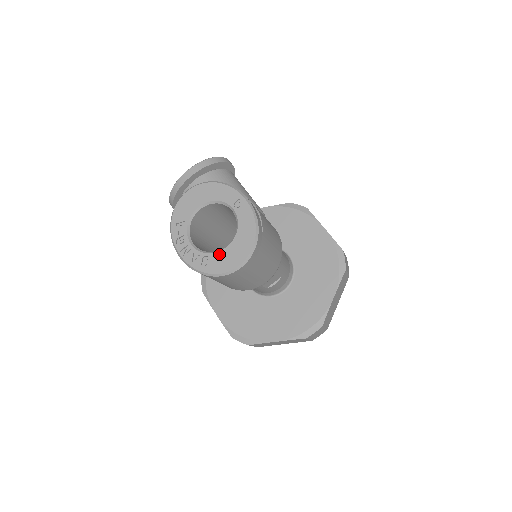
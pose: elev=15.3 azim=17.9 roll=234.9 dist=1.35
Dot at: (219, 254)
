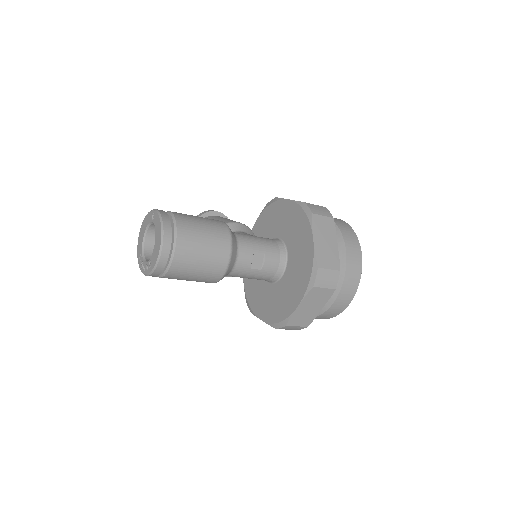
Dot at: (153, 253)
